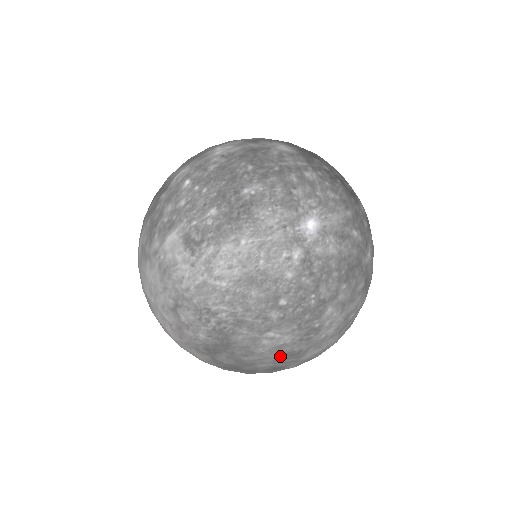
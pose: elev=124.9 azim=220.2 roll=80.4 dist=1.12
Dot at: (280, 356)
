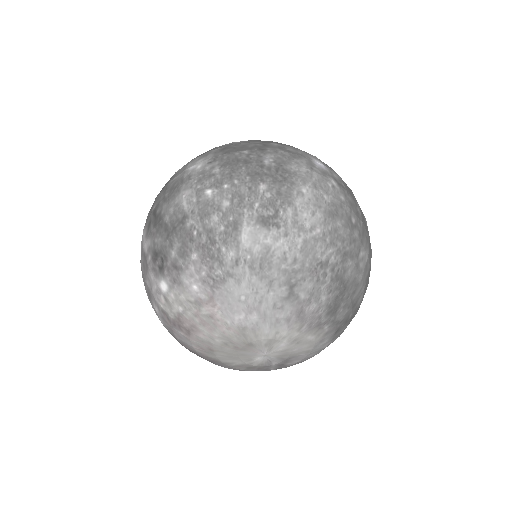
Dot at: (367, 278)
